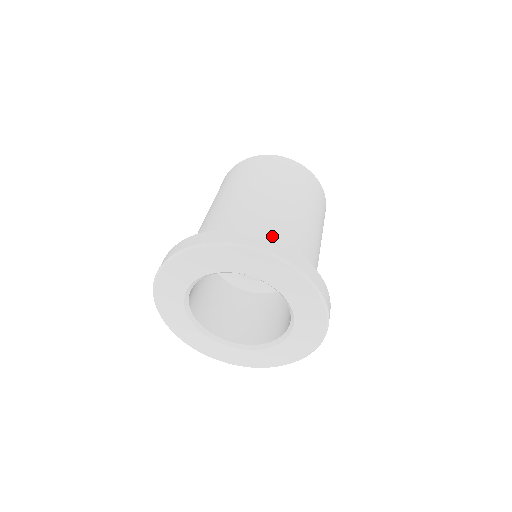
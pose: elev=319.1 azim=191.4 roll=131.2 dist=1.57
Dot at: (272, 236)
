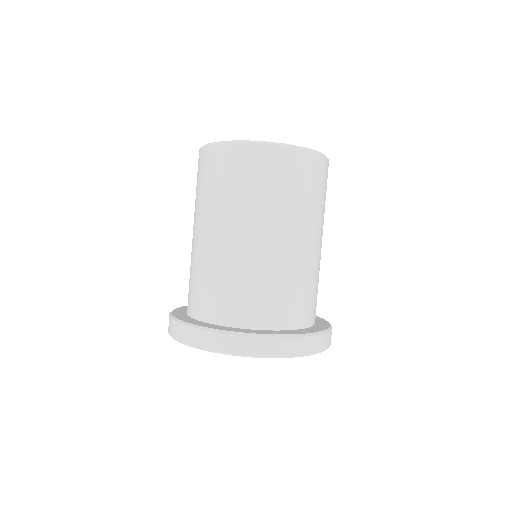
Dot at: (211, 299)
